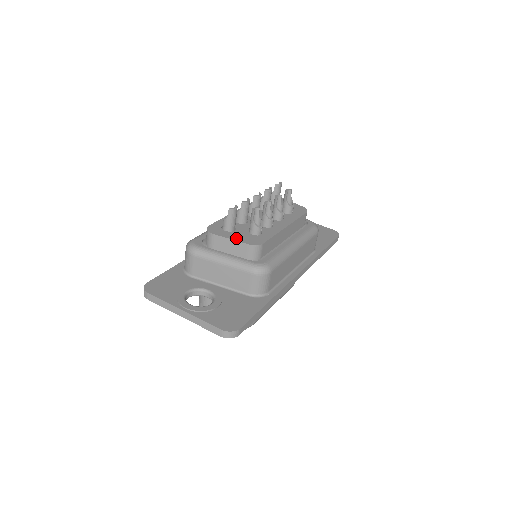
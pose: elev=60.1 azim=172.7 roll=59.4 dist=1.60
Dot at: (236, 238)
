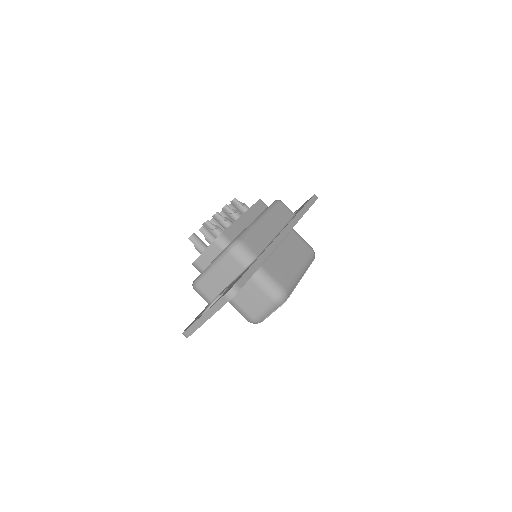
Dot at: (207, 248)
